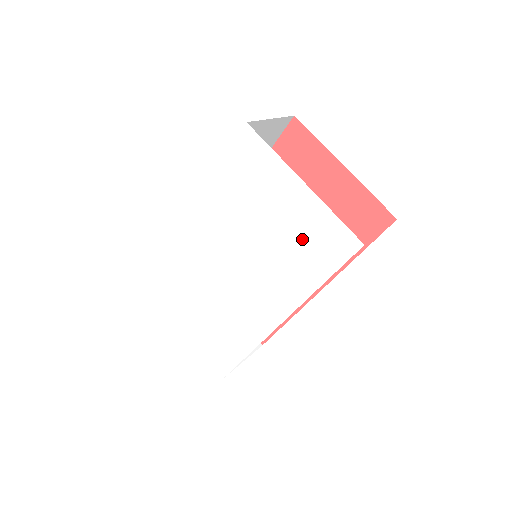
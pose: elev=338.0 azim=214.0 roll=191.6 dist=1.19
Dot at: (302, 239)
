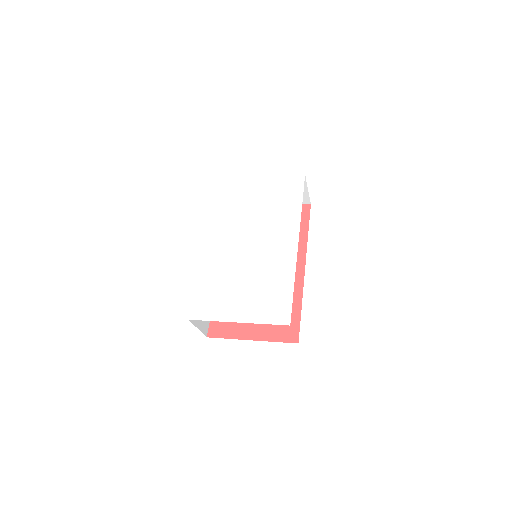
Dot at: (277, 196)
